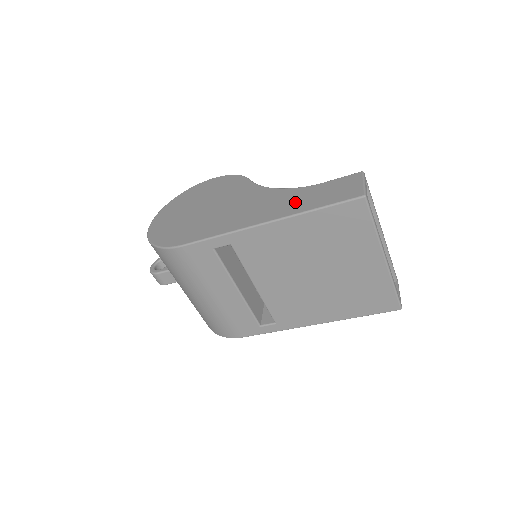
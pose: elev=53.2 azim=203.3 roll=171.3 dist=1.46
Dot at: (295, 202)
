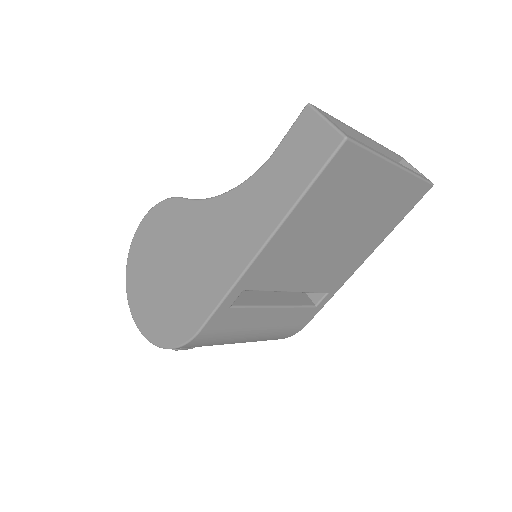
Dot at: (269, 199)
